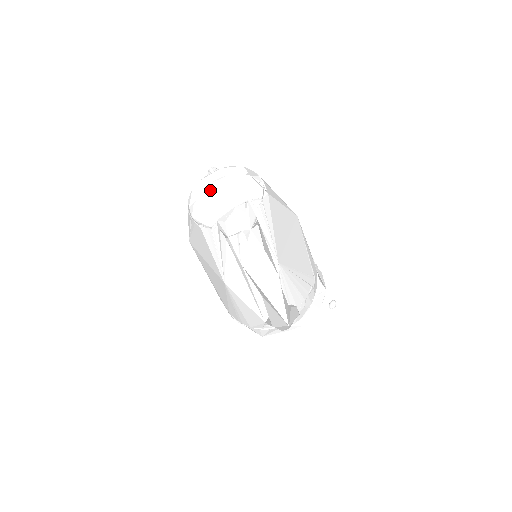
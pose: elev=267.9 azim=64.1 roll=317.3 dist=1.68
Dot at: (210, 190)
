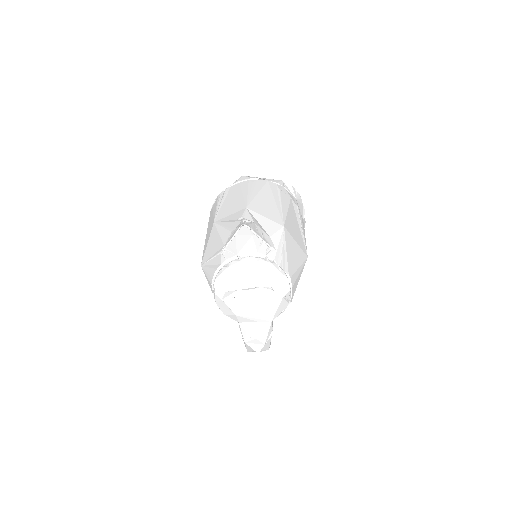
Dot at: (241, 300)
